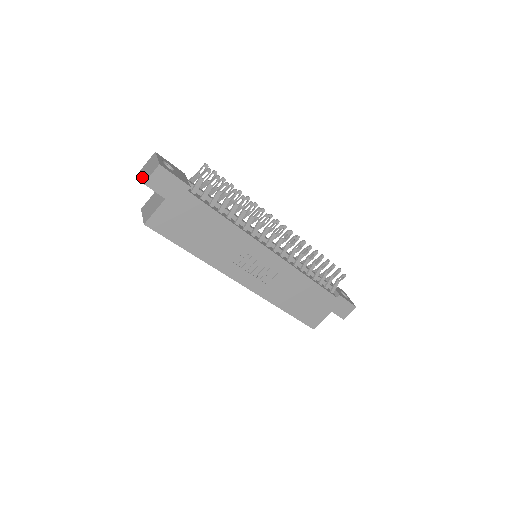
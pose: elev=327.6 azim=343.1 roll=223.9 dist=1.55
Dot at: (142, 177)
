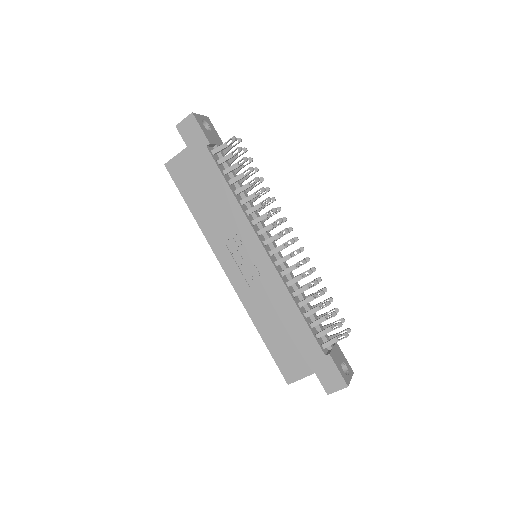
Dot at: occluded
